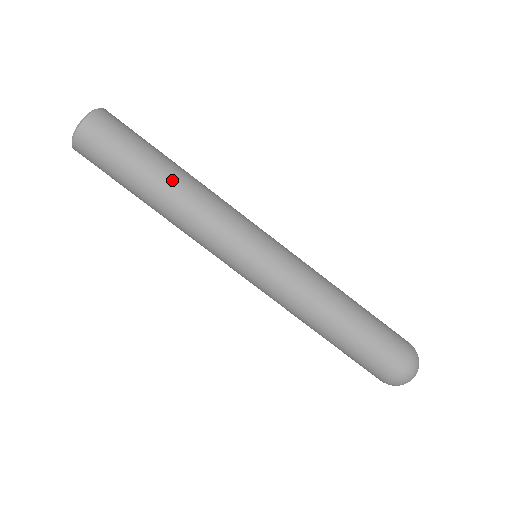
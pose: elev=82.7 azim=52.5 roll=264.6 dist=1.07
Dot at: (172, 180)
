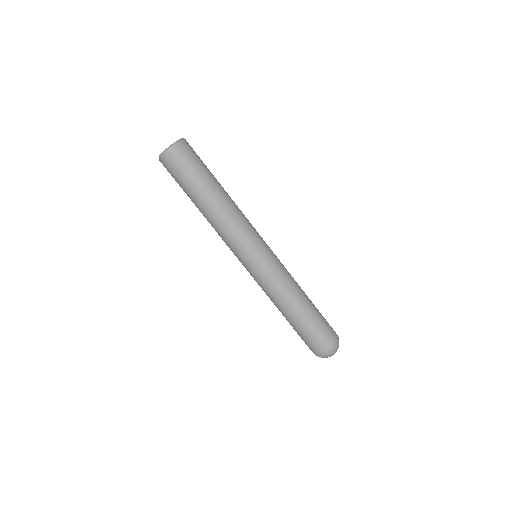
Dot at: (220, 195)
